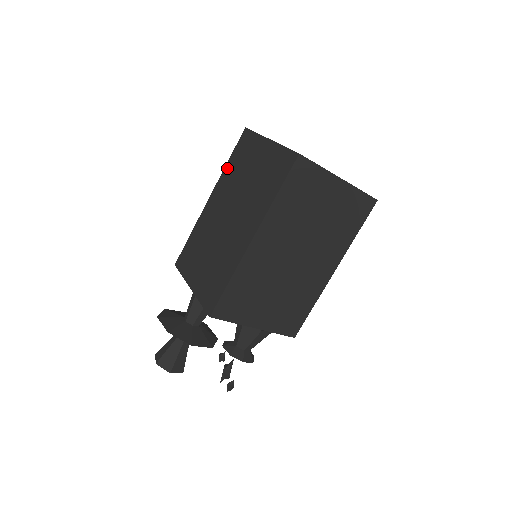
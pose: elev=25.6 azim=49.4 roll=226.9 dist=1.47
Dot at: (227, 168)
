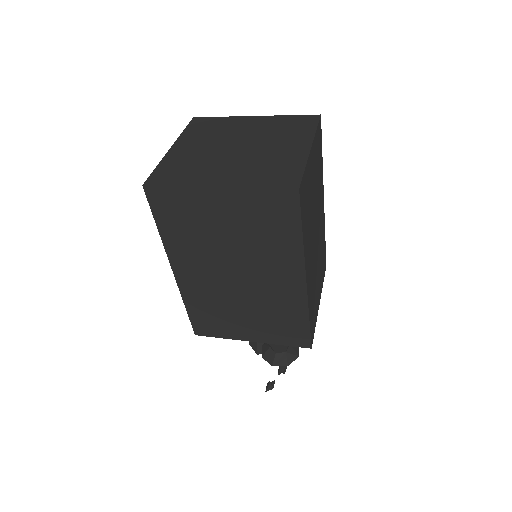
Dot at: occluded
